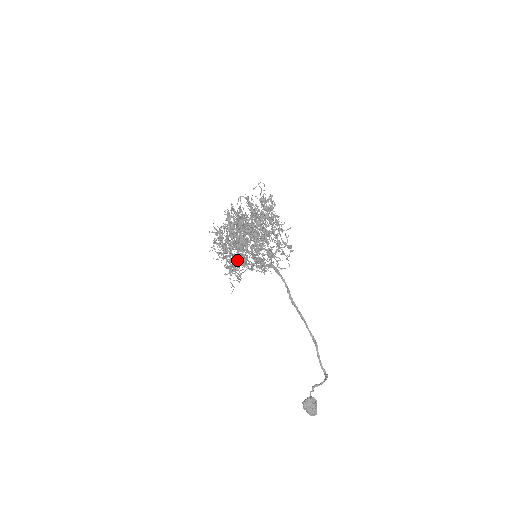
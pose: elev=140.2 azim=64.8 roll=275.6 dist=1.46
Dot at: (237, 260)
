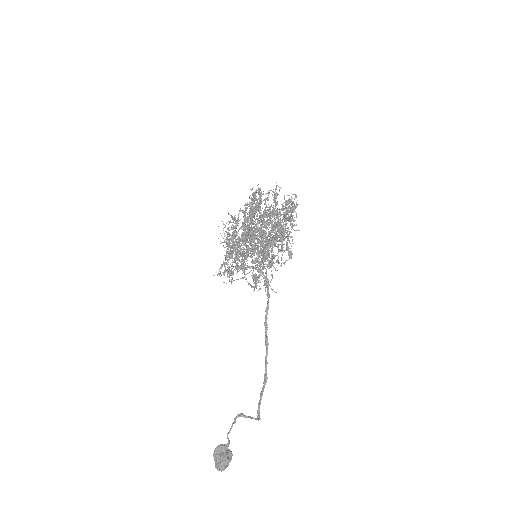
Dot at: (237, 267)
